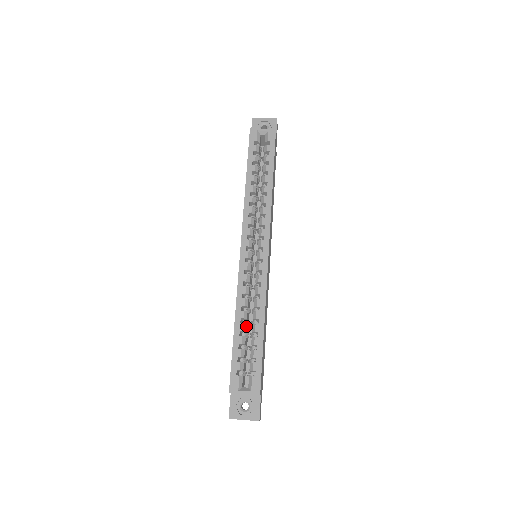
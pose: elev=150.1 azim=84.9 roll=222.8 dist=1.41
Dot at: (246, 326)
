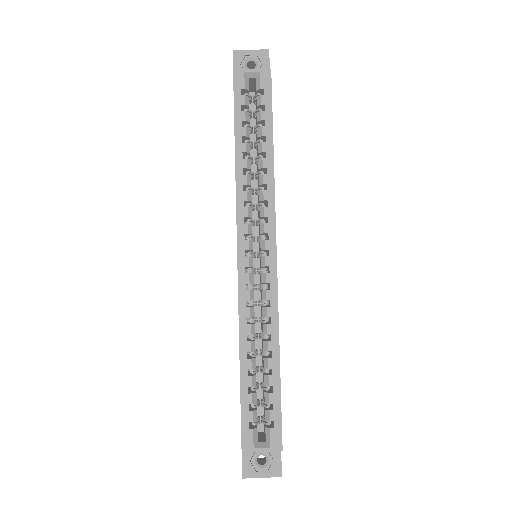
Dot at: (255, 361)
